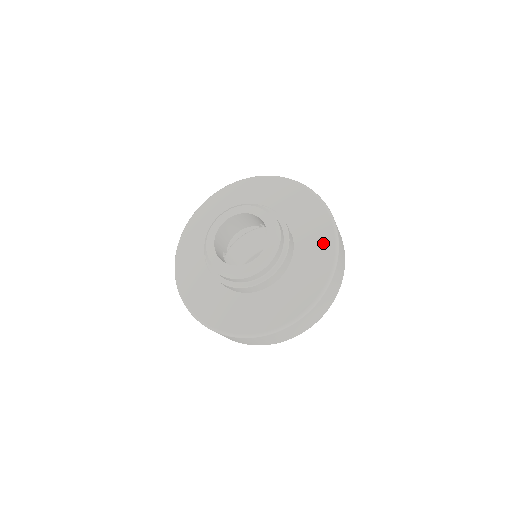
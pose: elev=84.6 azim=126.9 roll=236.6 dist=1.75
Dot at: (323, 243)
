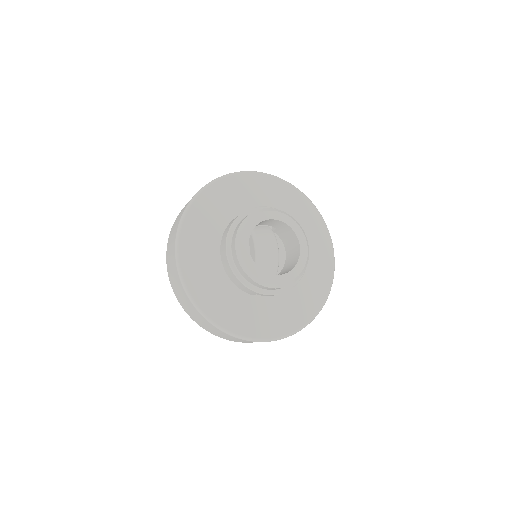
Dot at: (292, 197)
